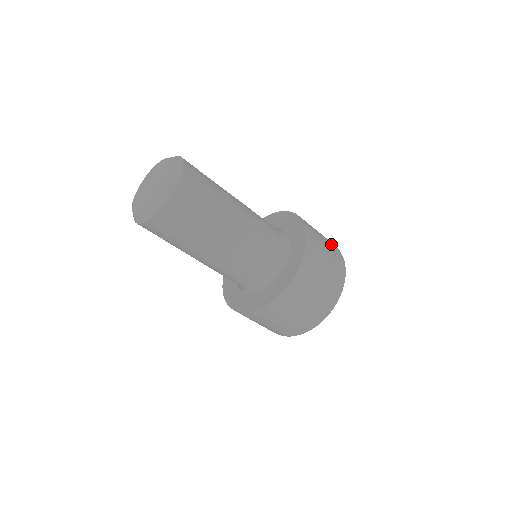
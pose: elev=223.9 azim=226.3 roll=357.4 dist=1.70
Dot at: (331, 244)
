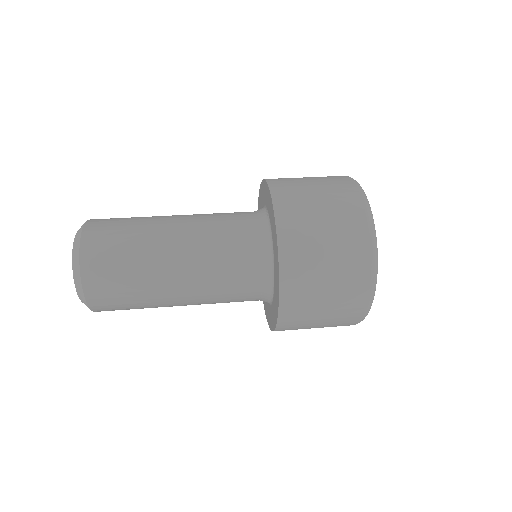
Dot at: occluded
